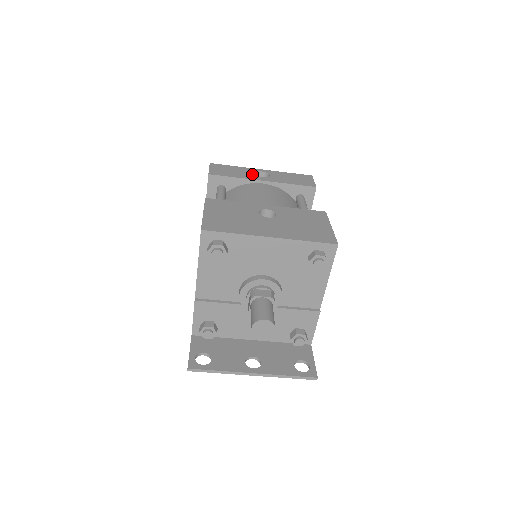
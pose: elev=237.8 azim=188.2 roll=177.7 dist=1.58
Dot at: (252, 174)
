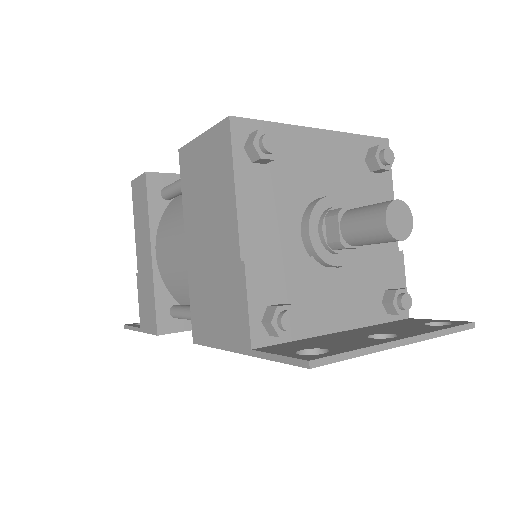
Dot at: occluded
